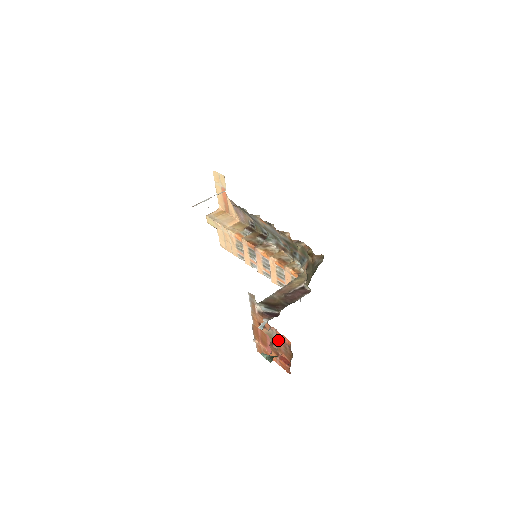
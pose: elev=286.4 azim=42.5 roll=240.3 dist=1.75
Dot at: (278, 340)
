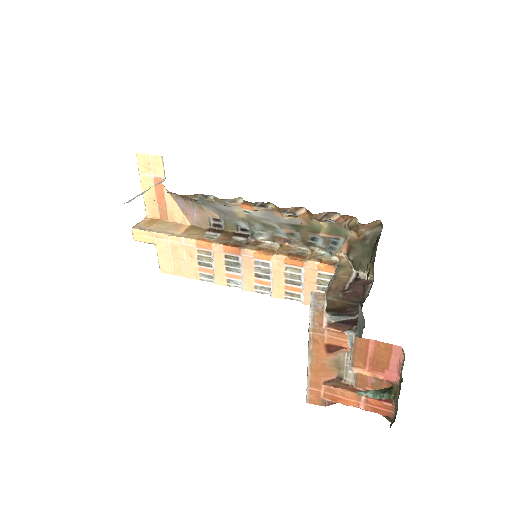
Dot at: occluded
